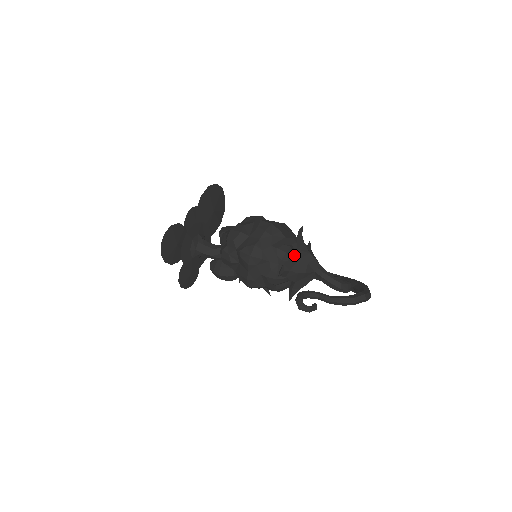
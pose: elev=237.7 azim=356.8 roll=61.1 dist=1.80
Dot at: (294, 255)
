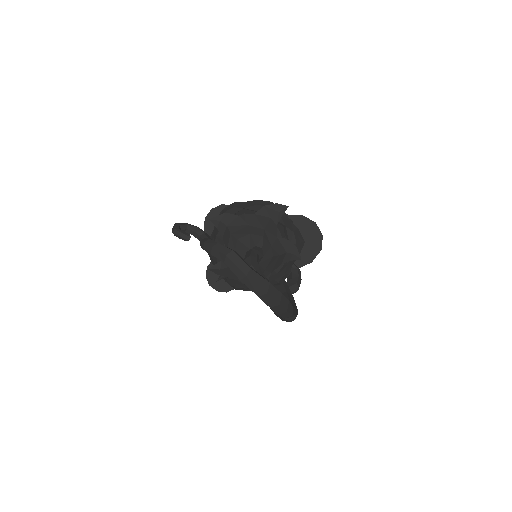
Dot at: occluded
